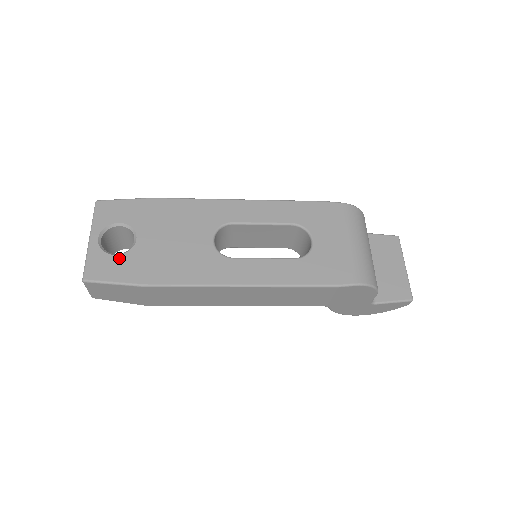
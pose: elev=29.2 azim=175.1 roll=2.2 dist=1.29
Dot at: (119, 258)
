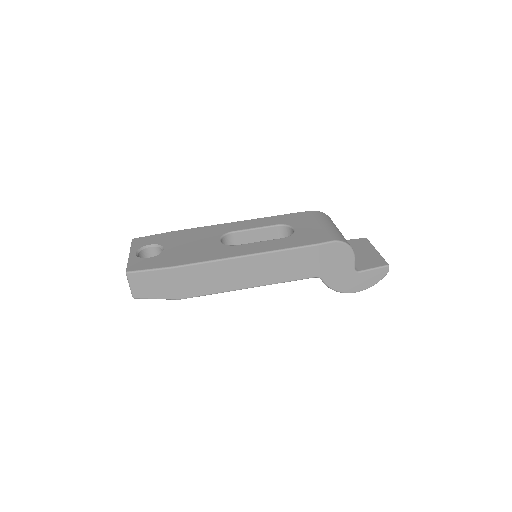
Dot at: (152, 258)
